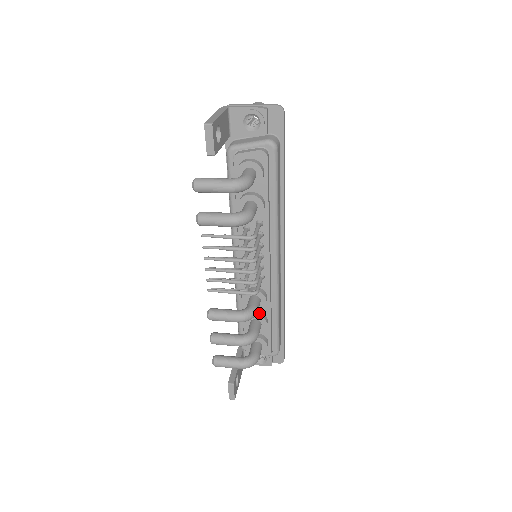
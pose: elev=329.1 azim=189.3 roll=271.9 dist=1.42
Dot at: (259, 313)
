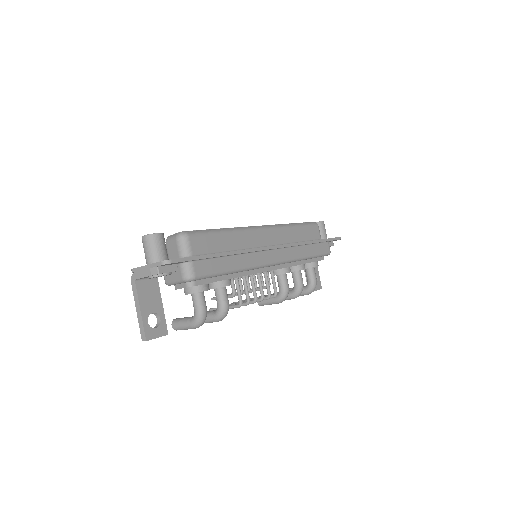
Dot at: (292, 269)
